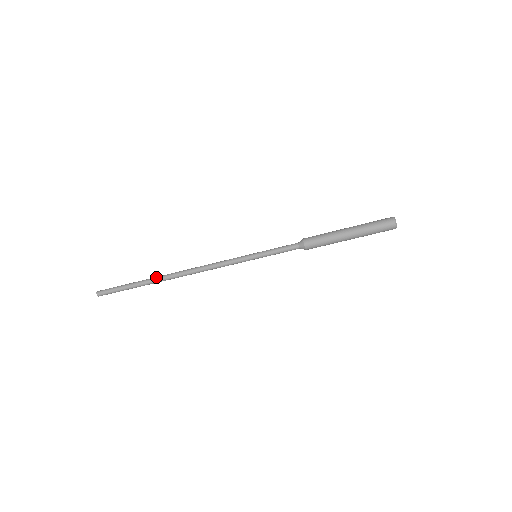
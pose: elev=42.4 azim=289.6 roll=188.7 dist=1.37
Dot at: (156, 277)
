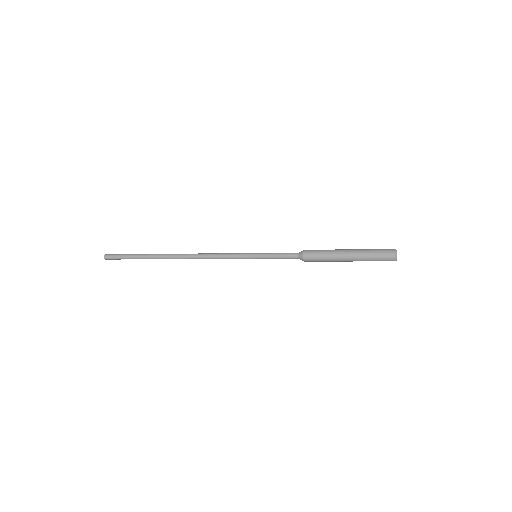
Dot at: (160, 255)
